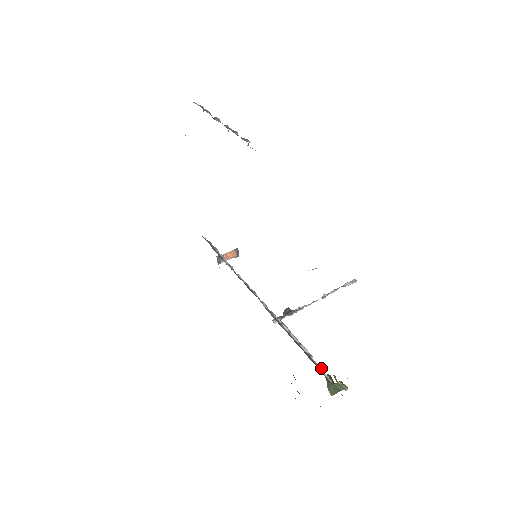
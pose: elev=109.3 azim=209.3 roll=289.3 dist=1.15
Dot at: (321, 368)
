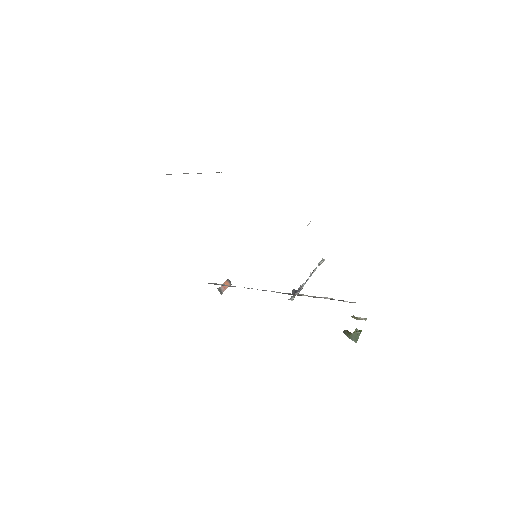
Dot at: (345, 301)
